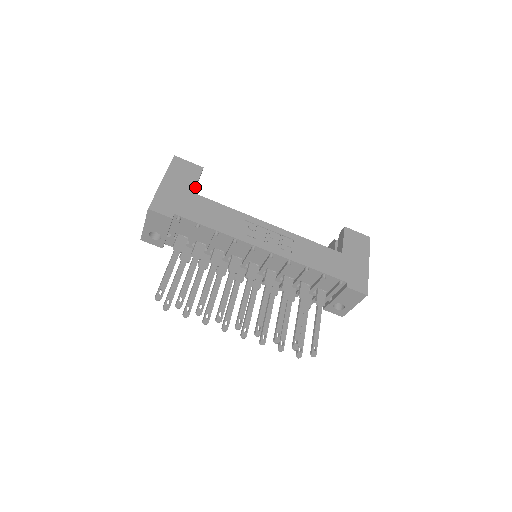
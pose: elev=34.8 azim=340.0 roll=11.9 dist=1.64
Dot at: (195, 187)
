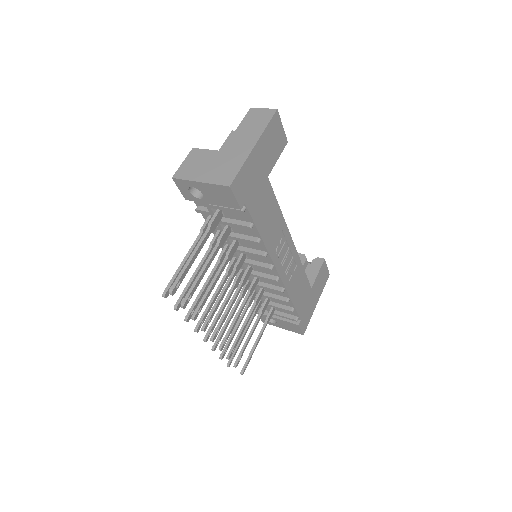
Dot at: (271, 167)
